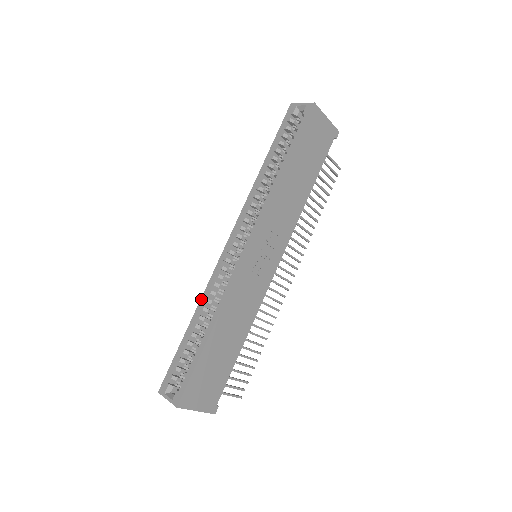
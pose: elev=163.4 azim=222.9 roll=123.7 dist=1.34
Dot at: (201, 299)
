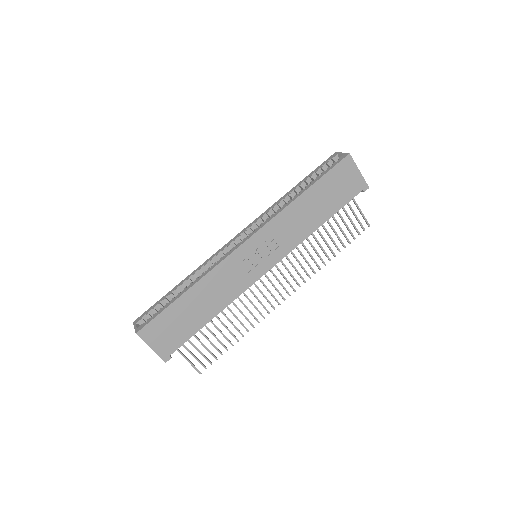
Dot at: (197, 268)
